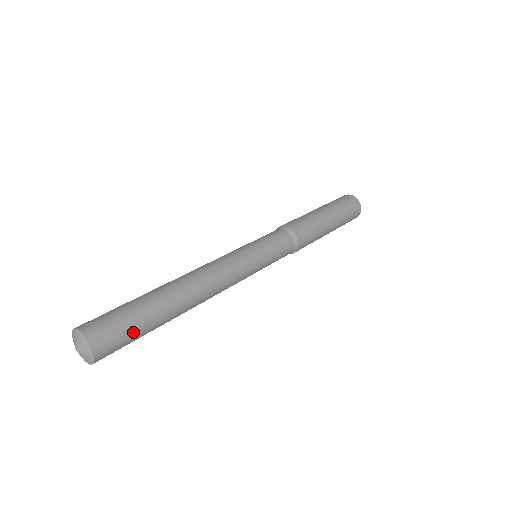
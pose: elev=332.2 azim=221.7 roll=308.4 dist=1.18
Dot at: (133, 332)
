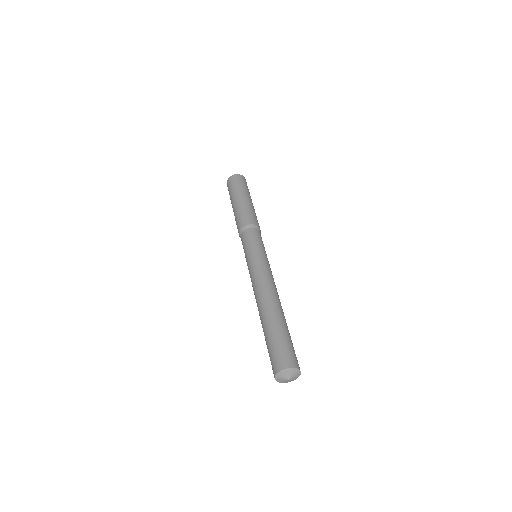
Dot at: (292, 344)
